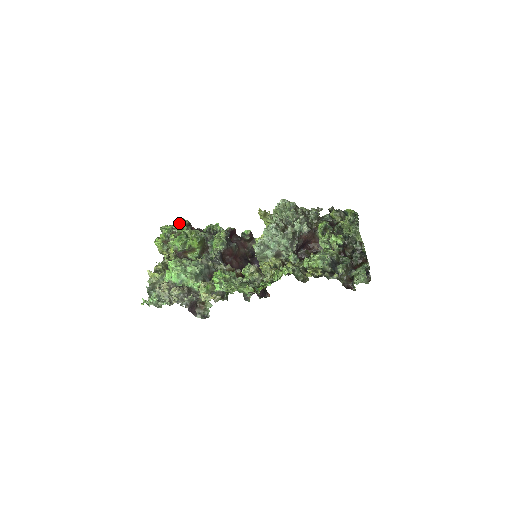
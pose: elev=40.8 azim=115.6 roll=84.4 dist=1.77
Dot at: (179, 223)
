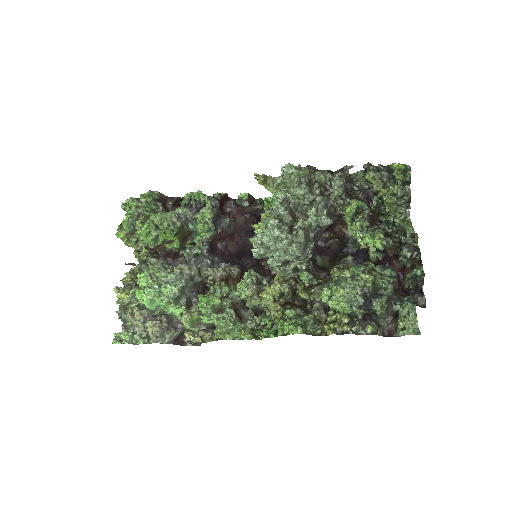
Dot at: (145, 197)
